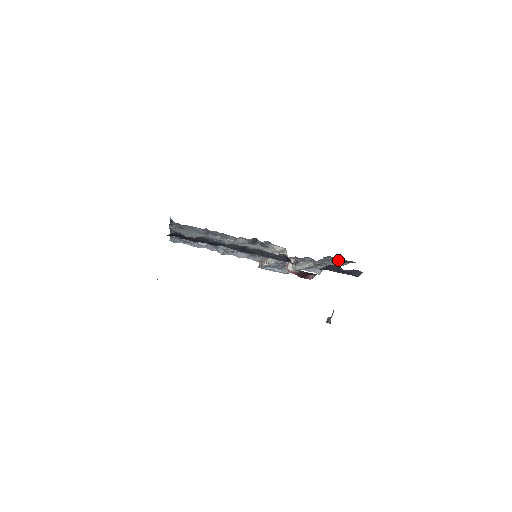
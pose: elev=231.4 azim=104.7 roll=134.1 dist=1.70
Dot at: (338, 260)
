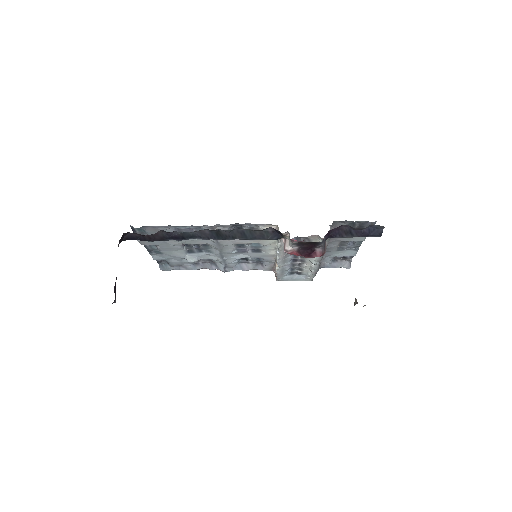
Dot at: occluded
